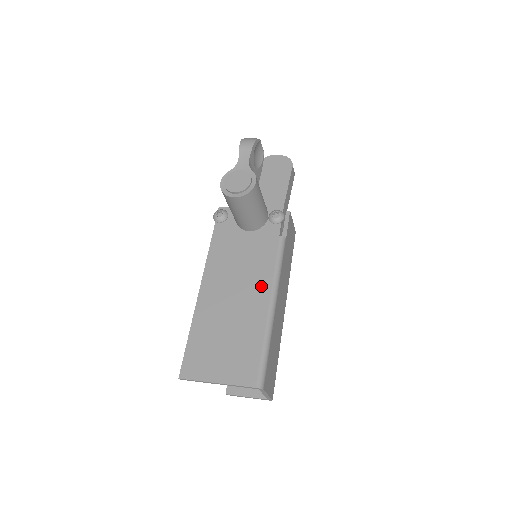
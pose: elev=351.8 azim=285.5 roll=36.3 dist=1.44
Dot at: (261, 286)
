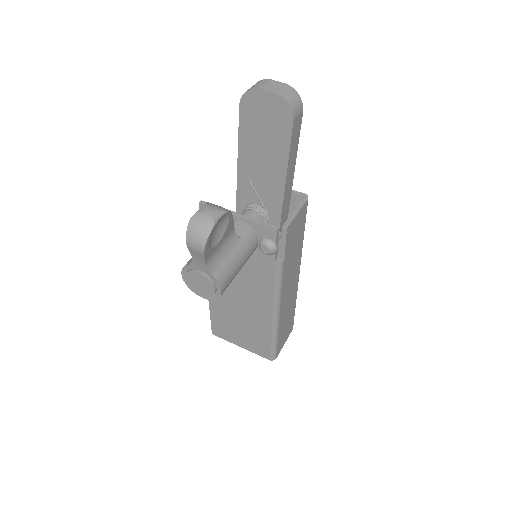
Dot at: (263, 301)
